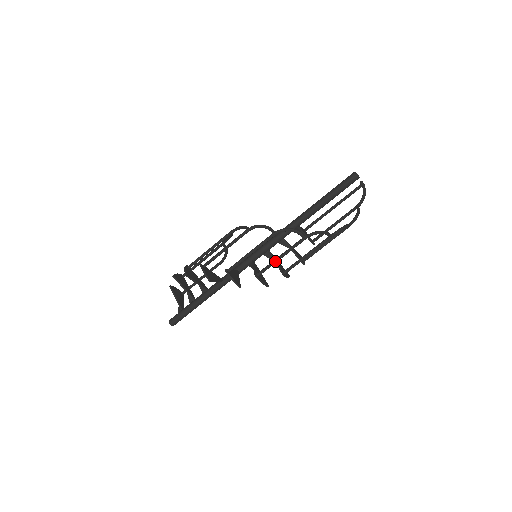
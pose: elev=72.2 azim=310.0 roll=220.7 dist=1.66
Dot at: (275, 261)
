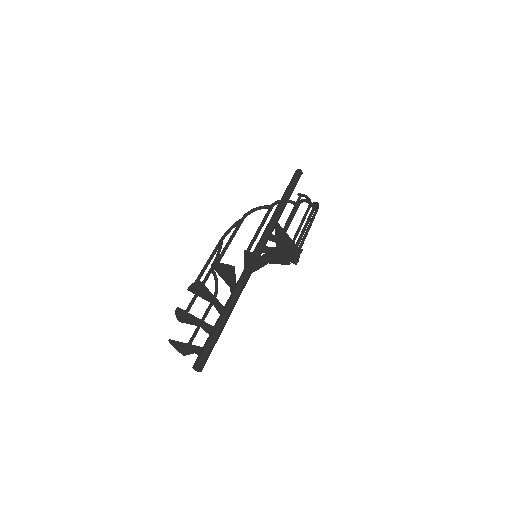
Dot at: (285, 230)
